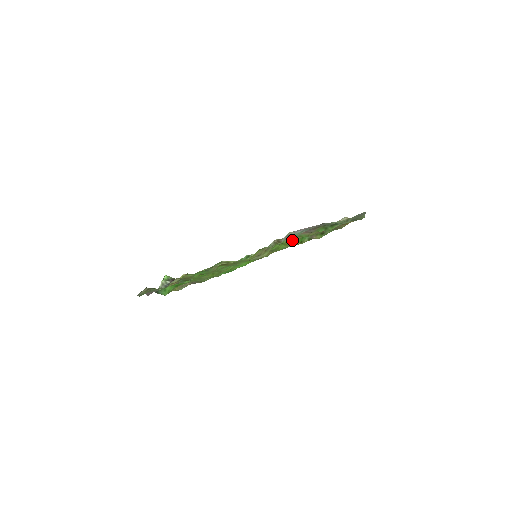
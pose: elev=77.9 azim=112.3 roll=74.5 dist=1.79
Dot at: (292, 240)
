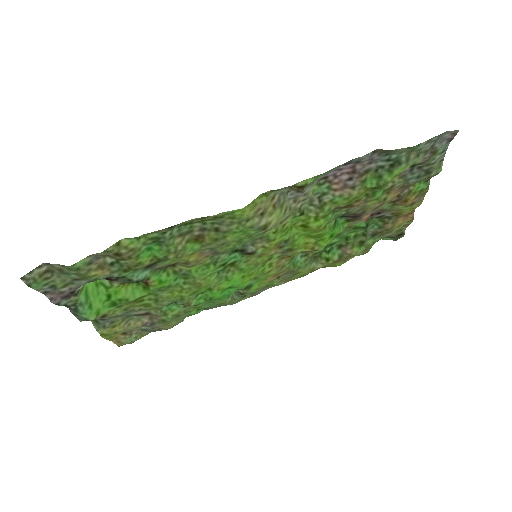
Dot at: (319, 211)
